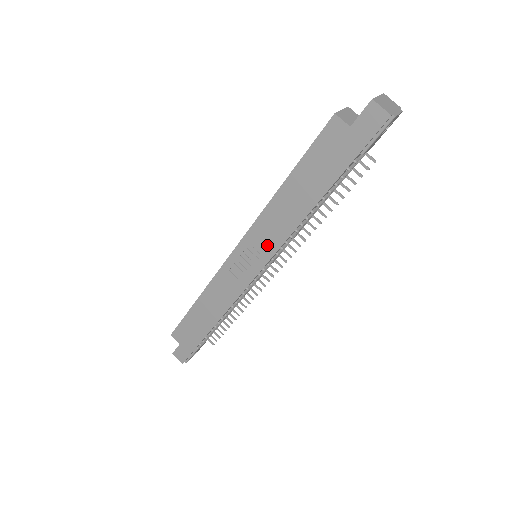
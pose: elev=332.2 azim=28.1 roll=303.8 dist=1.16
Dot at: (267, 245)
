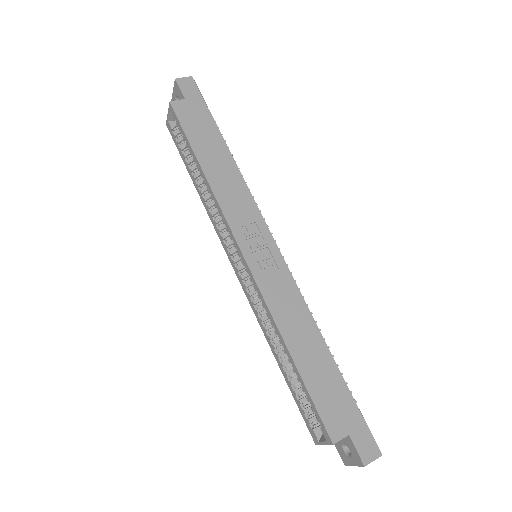
Dot at: (250, 215)
